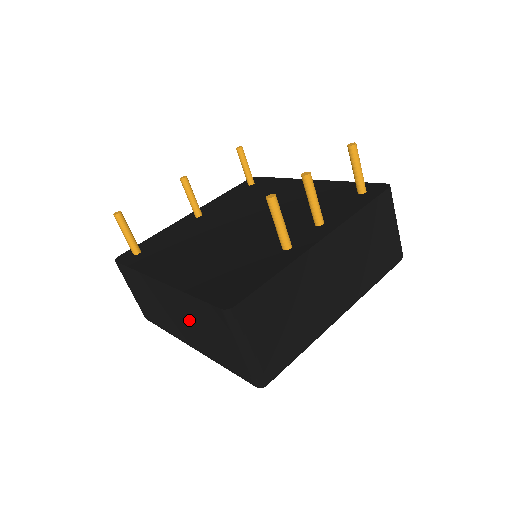
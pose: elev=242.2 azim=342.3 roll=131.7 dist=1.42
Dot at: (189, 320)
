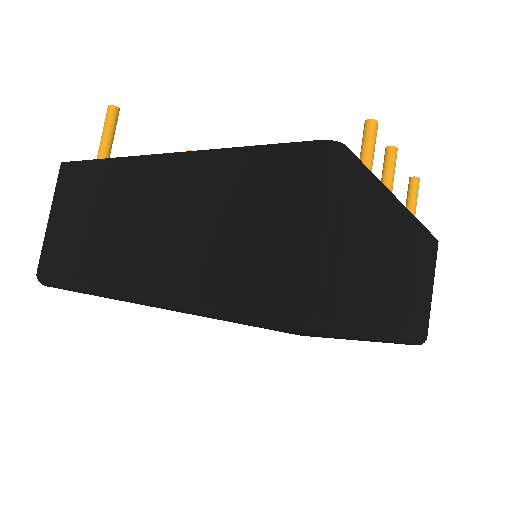
Dot at: (189, 215)
